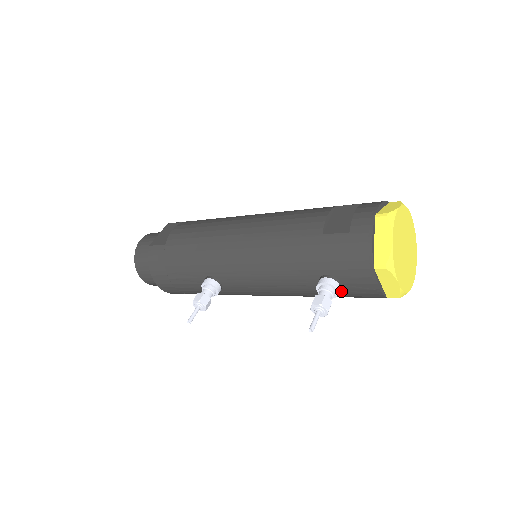
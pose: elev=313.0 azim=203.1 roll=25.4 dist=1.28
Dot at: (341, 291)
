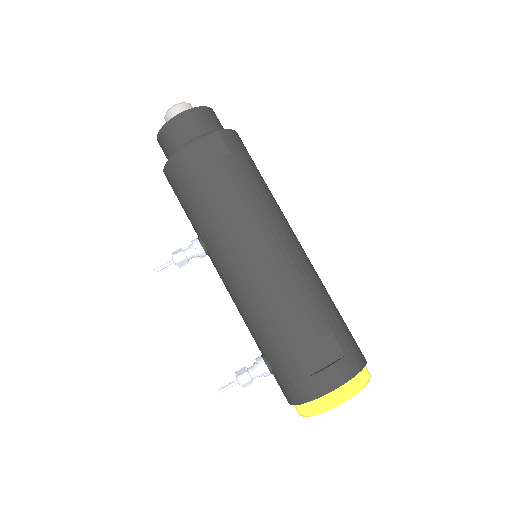
Dot at: occluded
